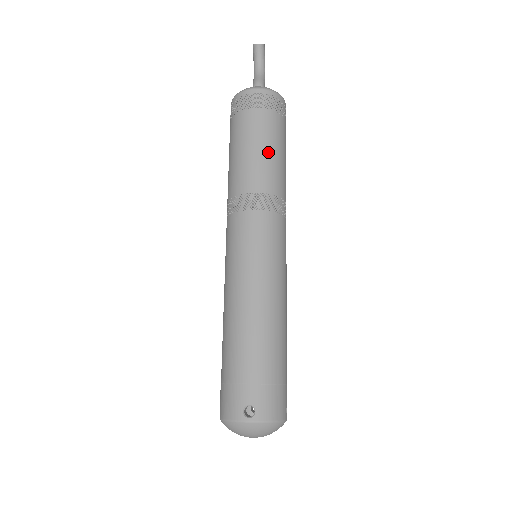
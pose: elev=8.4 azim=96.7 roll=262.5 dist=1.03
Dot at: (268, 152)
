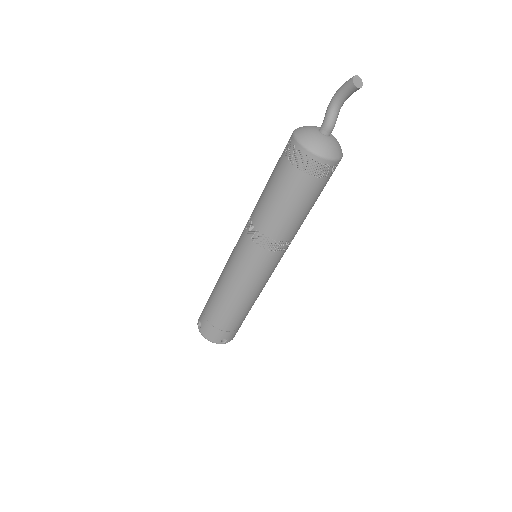
Dot at: (308, 212)
